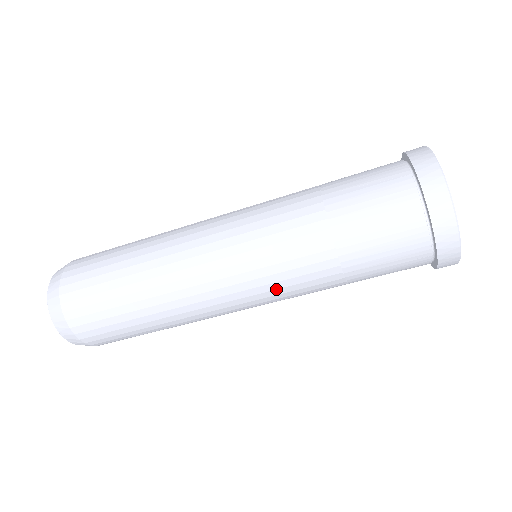
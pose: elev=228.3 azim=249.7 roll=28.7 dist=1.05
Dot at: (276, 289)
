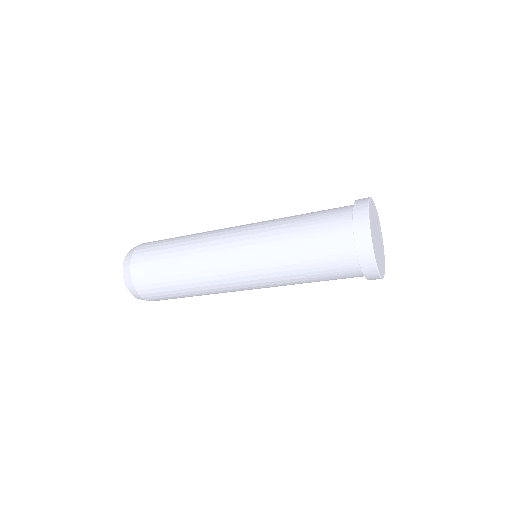
Dot at: occluded
